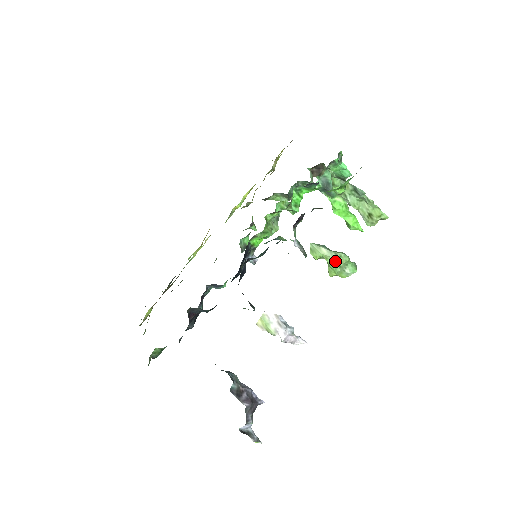
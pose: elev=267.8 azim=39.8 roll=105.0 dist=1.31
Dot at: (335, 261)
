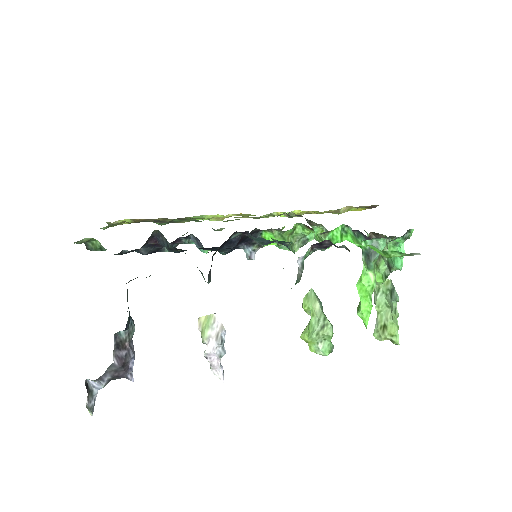
Dot at: (318, 324)
